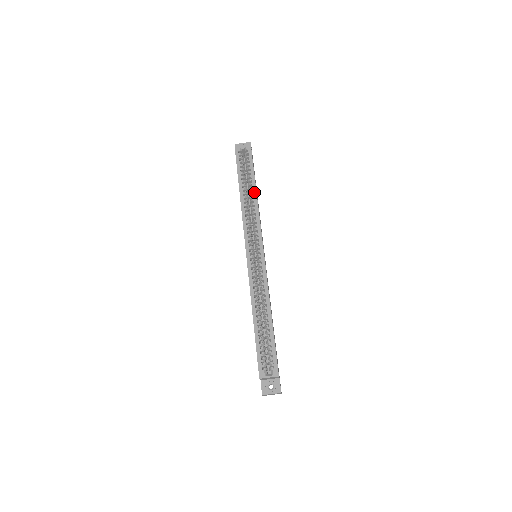
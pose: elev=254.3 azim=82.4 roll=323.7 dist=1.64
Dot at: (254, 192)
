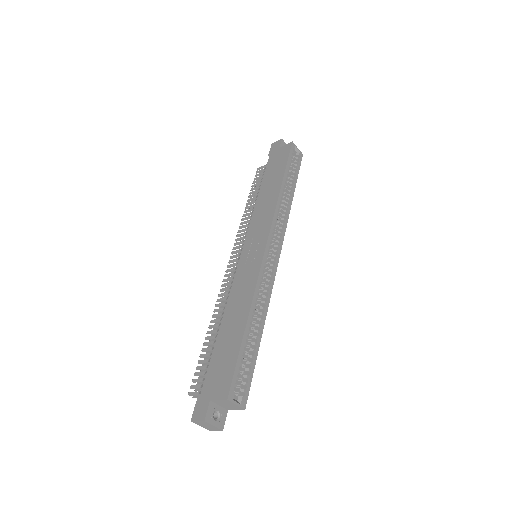
Dot at: (291, 197)
